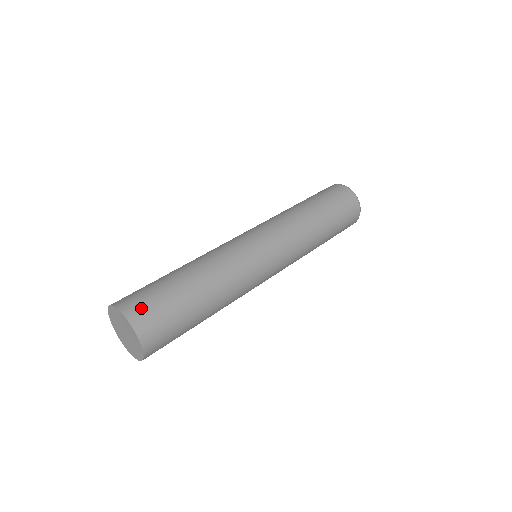
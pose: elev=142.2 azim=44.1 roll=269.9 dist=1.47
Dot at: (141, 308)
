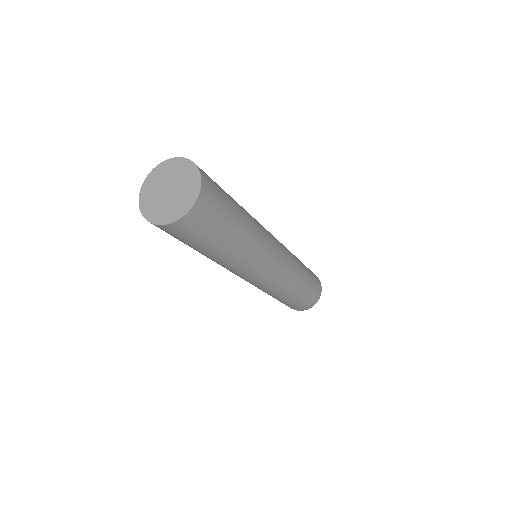
Dot at: occluded
